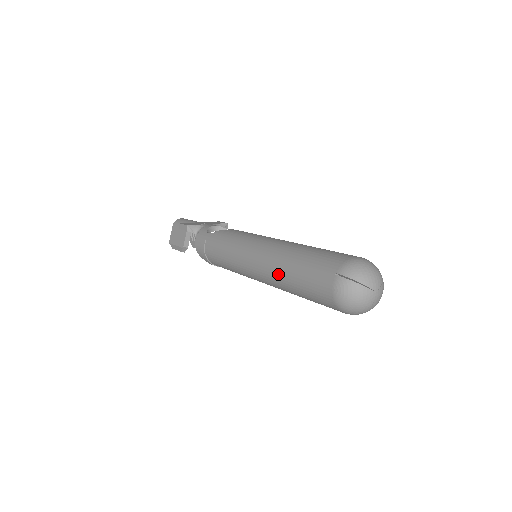
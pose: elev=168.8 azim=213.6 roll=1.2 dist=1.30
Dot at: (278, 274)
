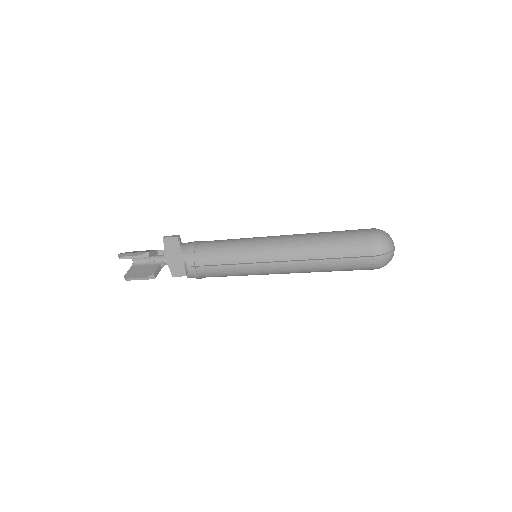
Dot at: (310, 234)
